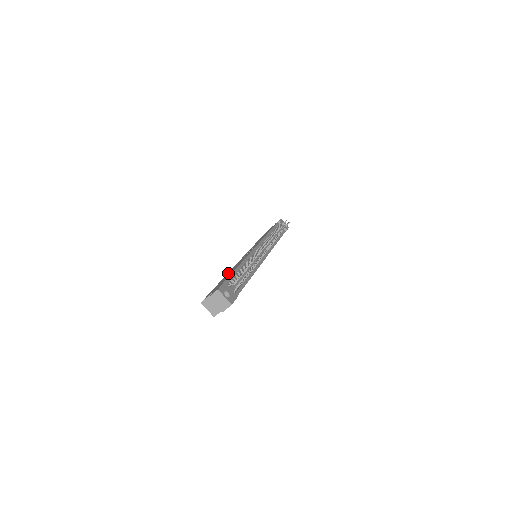
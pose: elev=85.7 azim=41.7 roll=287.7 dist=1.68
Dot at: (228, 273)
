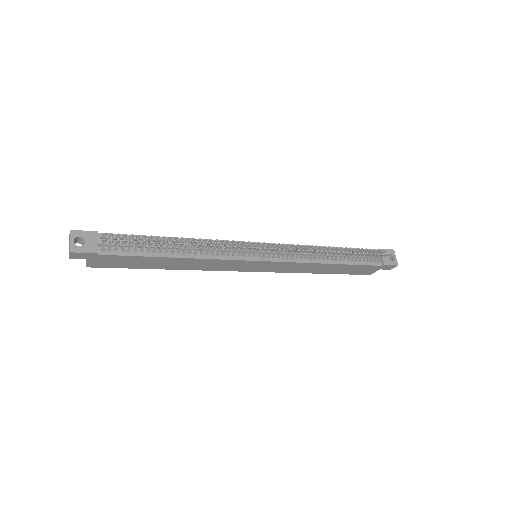
Dot at: occluded
